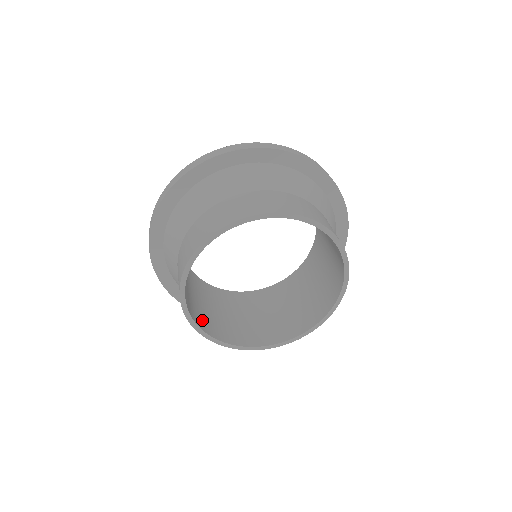
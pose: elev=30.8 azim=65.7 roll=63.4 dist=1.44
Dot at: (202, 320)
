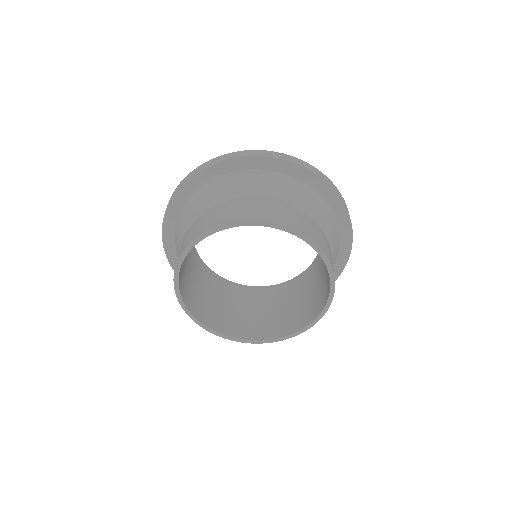
Dot at: (213, 319)
